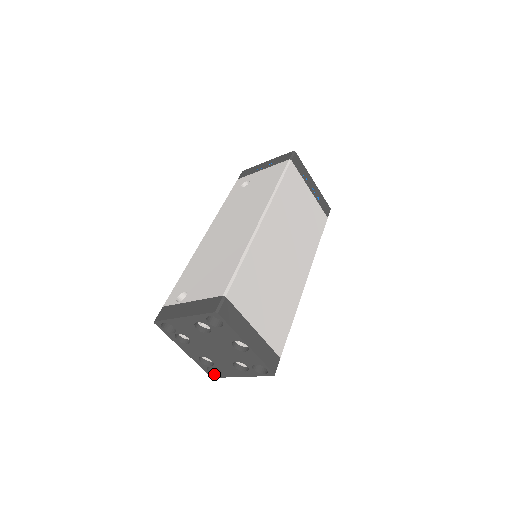
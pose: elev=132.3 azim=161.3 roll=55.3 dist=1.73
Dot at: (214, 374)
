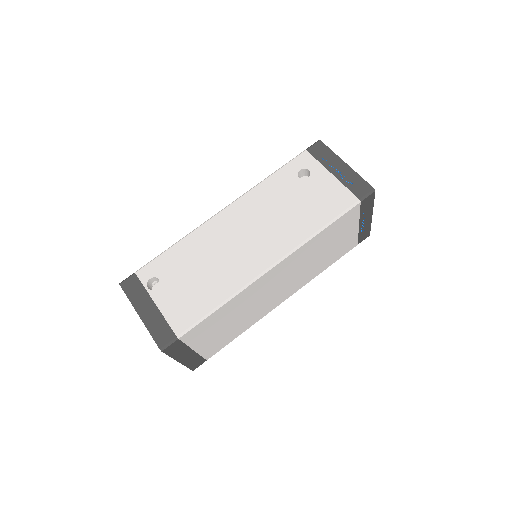
Dot at: occluded
